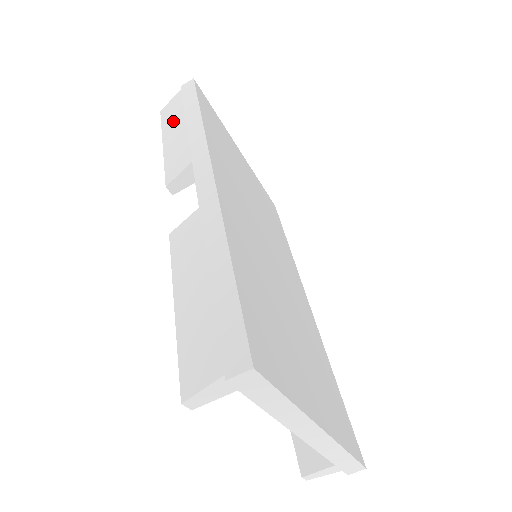
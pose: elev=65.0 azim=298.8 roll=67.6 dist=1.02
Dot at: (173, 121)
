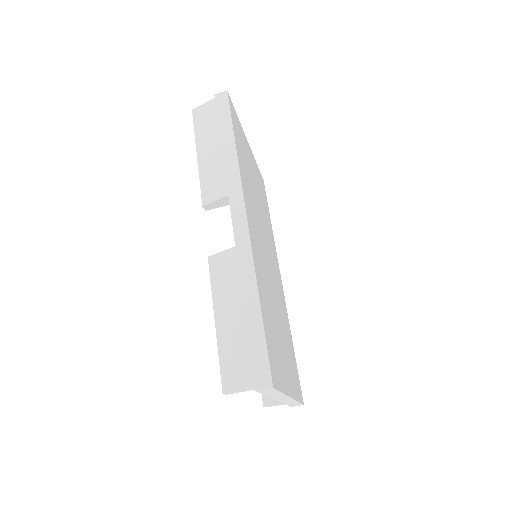
Dot at: (207, 134)
